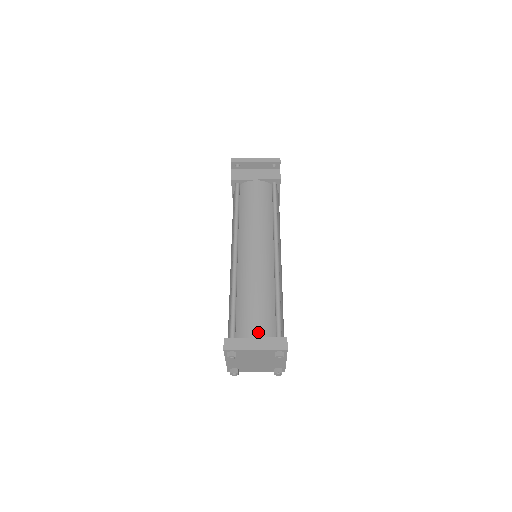
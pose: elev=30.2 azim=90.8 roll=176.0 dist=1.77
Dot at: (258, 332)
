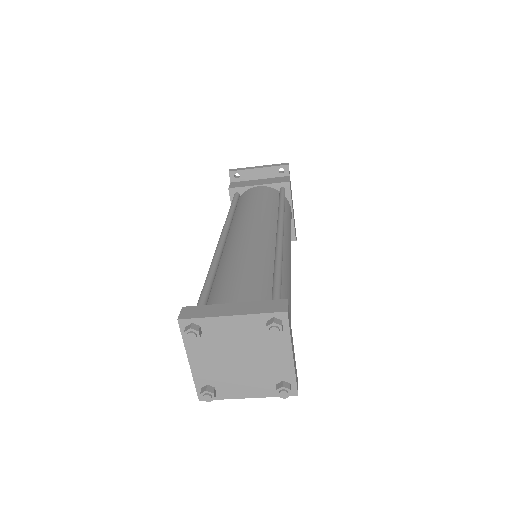
Dot at: (240, 298)
